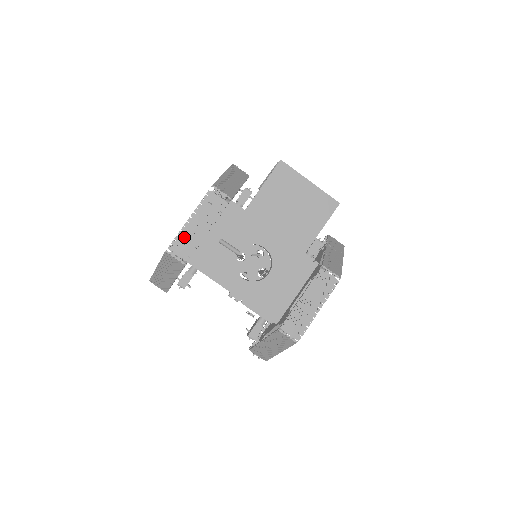
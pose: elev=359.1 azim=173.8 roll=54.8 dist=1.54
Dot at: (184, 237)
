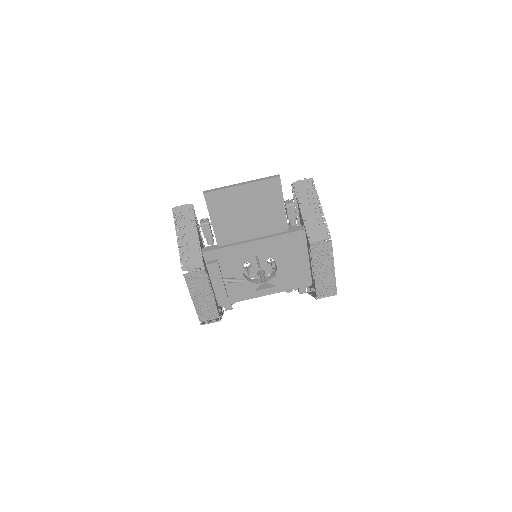
Dot at: (202, 309)
